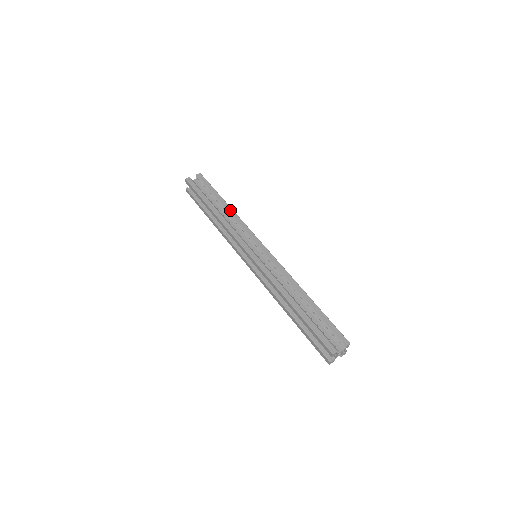
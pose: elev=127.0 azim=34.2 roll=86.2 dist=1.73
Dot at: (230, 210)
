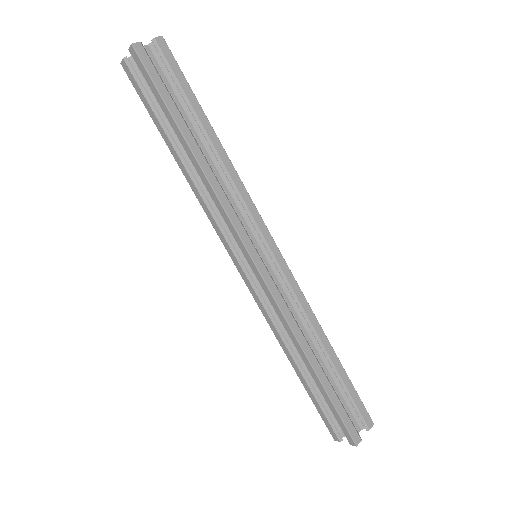
Dot at: (196, 166)
